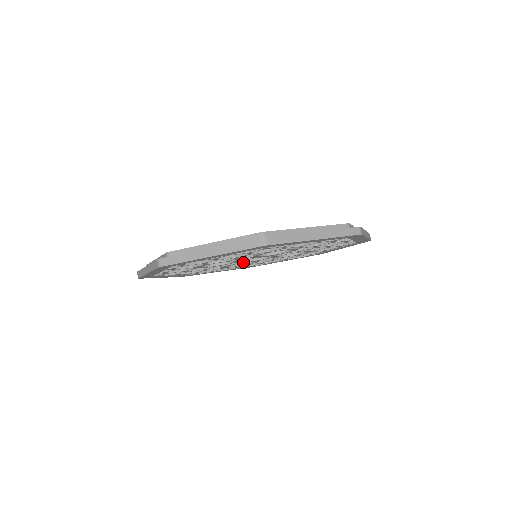
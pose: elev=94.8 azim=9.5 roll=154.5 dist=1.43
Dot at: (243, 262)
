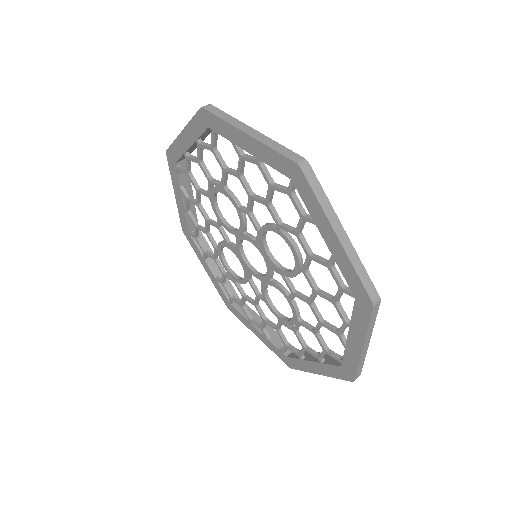
Dot at: (240, 252)
